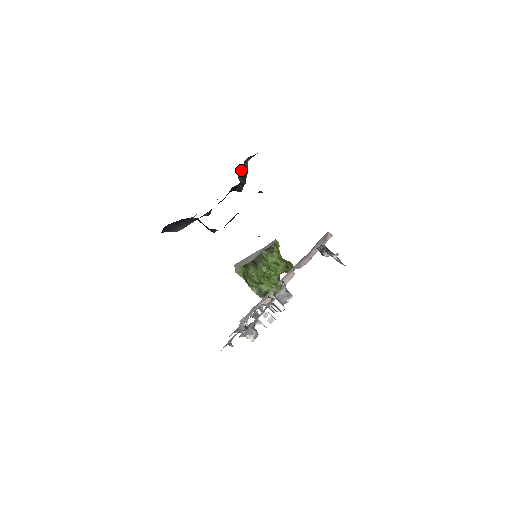
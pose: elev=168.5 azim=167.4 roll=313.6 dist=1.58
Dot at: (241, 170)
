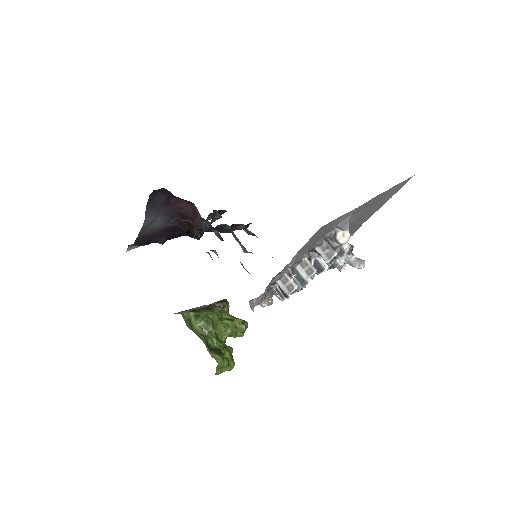
Dot at: (215, 210)
